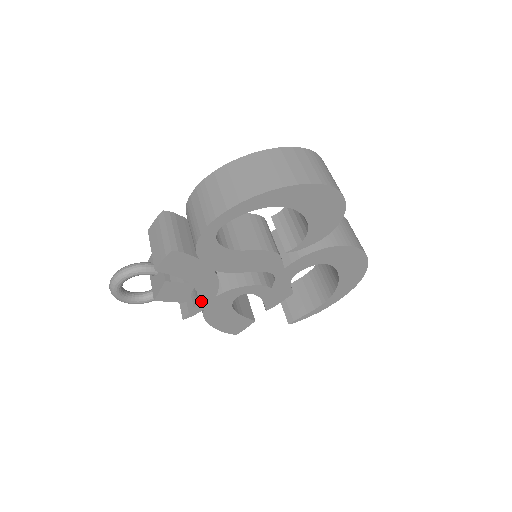
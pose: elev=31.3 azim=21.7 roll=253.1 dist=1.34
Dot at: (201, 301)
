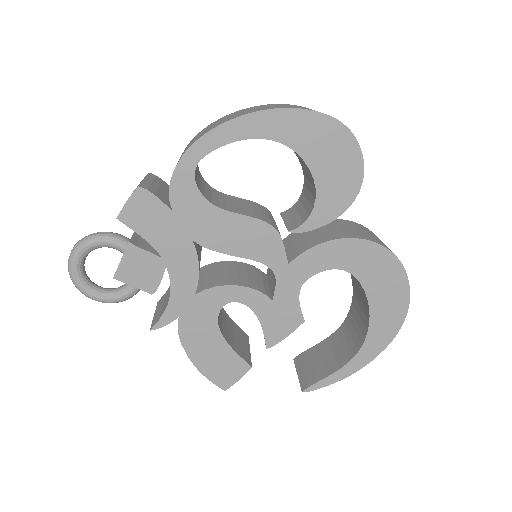
Dot at: (175, 299)
